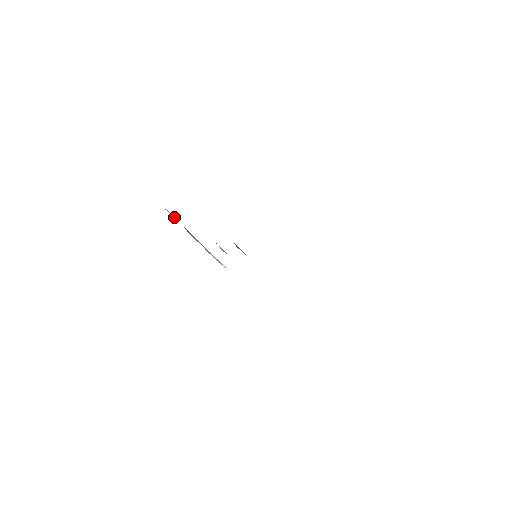
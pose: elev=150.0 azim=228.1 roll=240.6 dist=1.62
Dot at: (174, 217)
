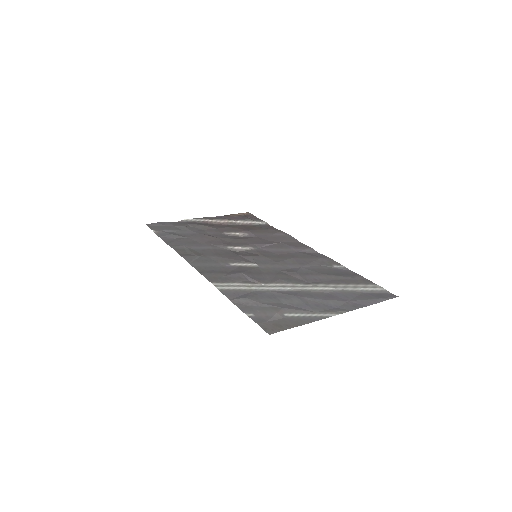
Dot at: (191, 220)
